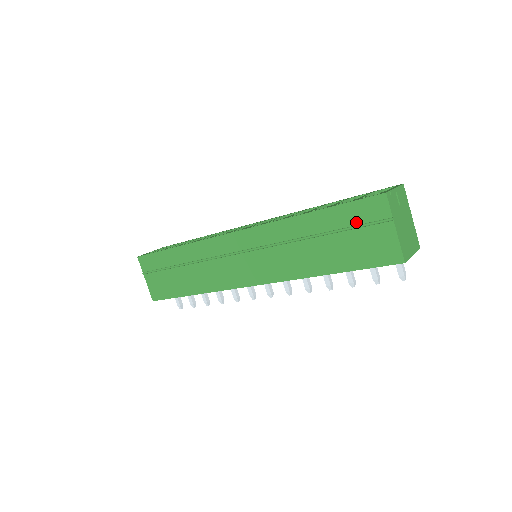
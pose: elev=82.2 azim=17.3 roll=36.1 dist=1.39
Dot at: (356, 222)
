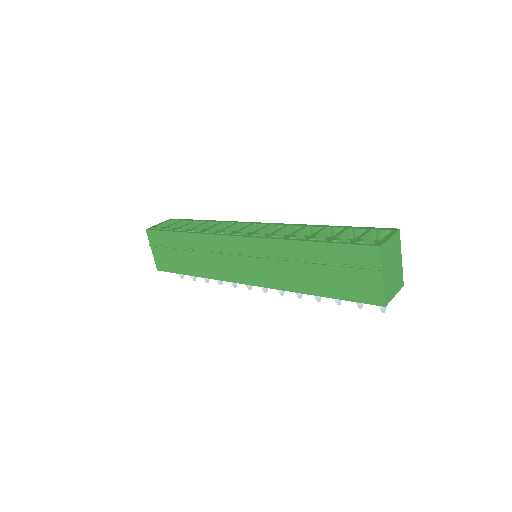
Dot at: (349, 262)
